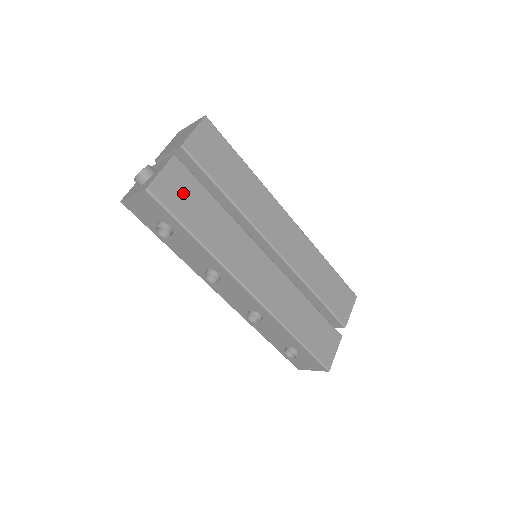
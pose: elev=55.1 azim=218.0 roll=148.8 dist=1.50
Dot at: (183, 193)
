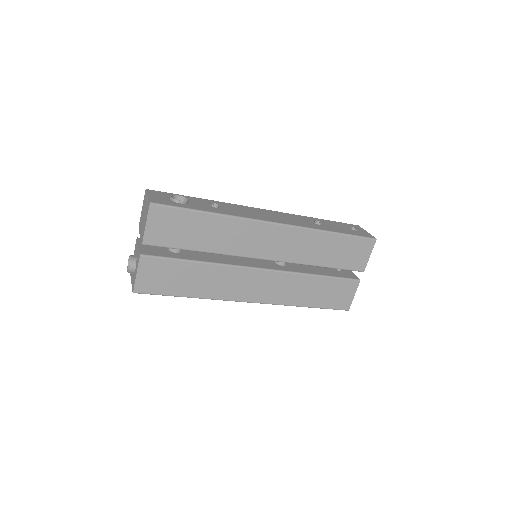
Dot at: (162, 276)
